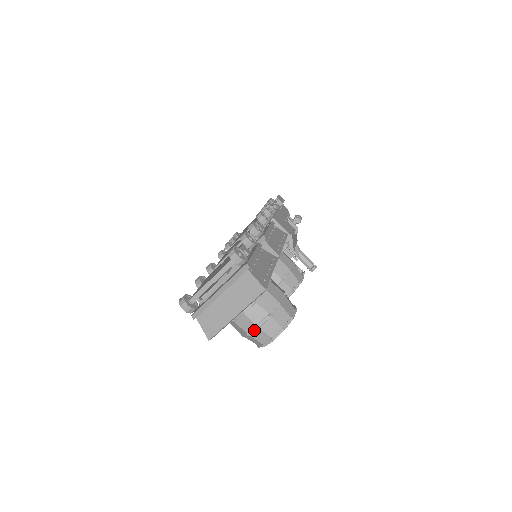
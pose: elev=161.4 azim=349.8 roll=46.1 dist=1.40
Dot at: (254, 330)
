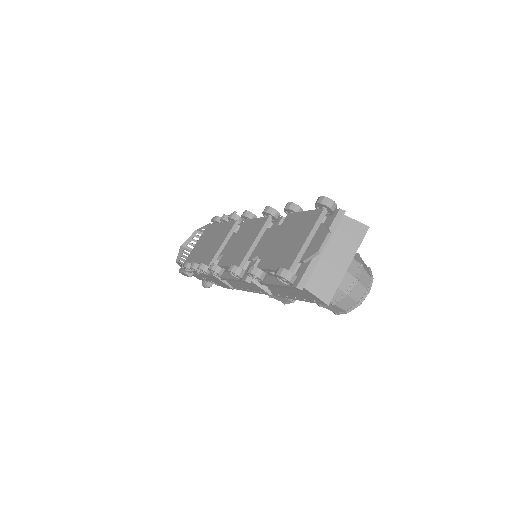
Dot at: (354, 285)
